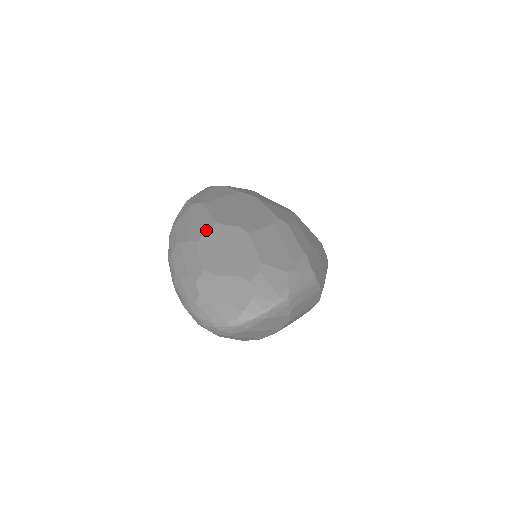
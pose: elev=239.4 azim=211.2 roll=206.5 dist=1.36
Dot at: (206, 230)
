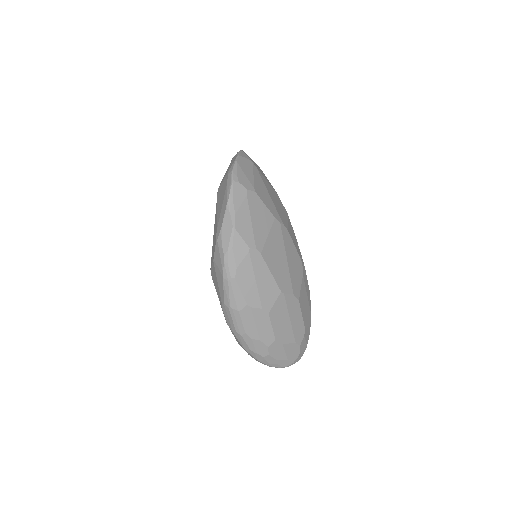
Dot at: (274, 300)
